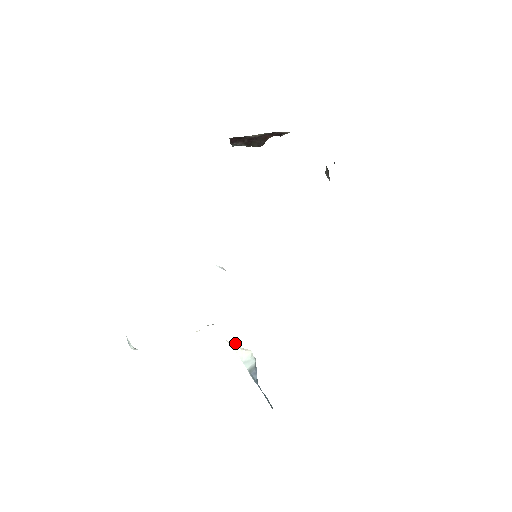
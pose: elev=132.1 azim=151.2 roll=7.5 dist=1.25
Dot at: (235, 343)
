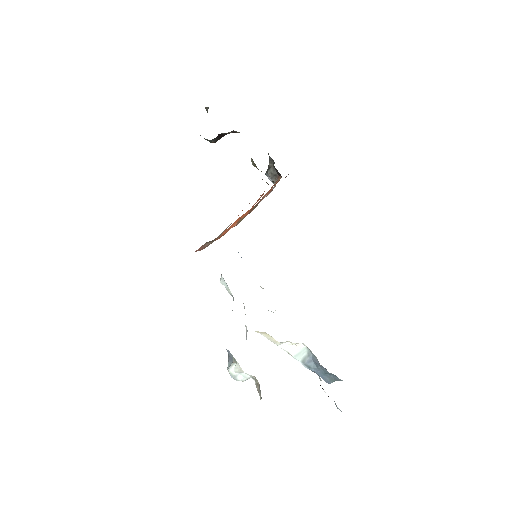
Dot at: (288, 341)
